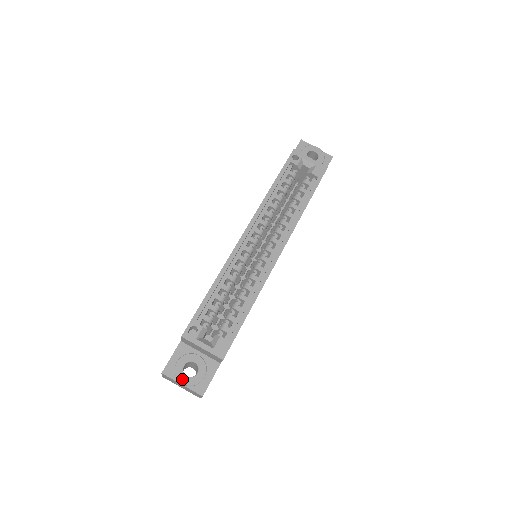
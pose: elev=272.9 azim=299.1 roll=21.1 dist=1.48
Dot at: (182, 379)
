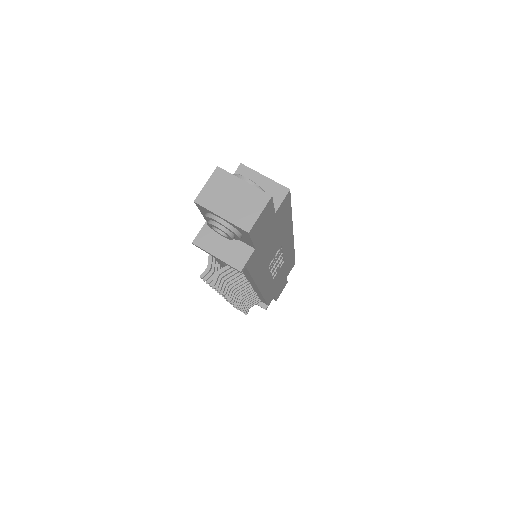
Dot at: (244, 178)
